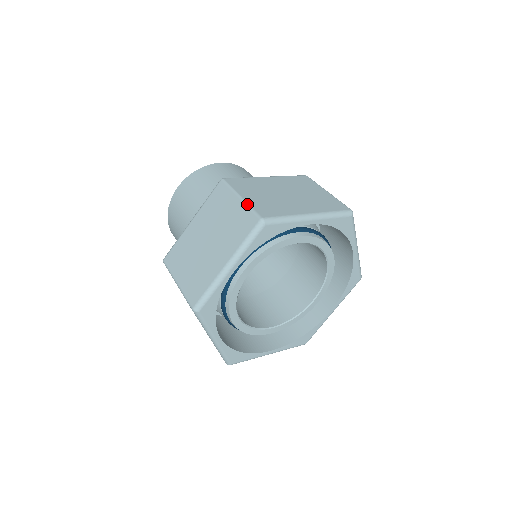
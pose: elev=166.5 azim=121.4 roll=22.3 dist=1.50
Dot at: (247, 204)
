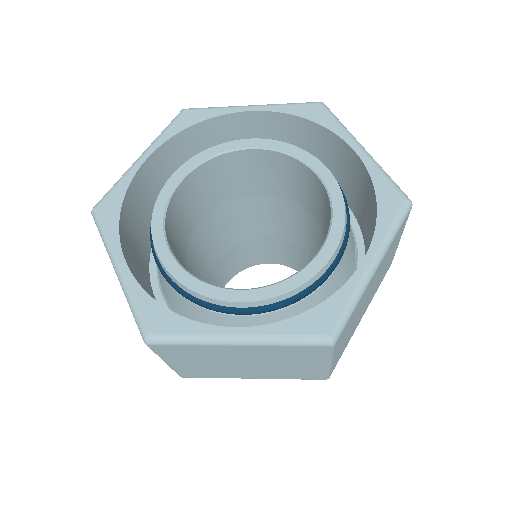
Dot at: occluded
